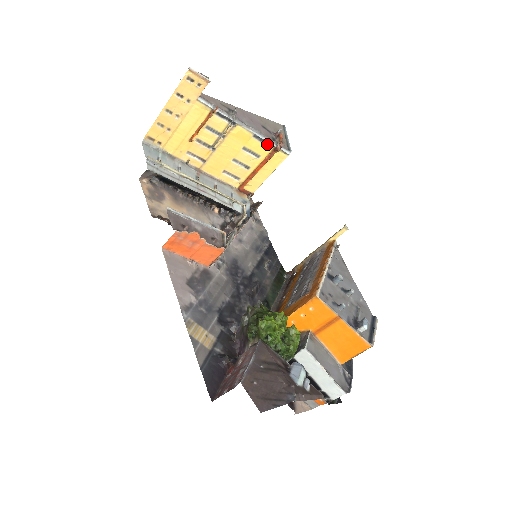
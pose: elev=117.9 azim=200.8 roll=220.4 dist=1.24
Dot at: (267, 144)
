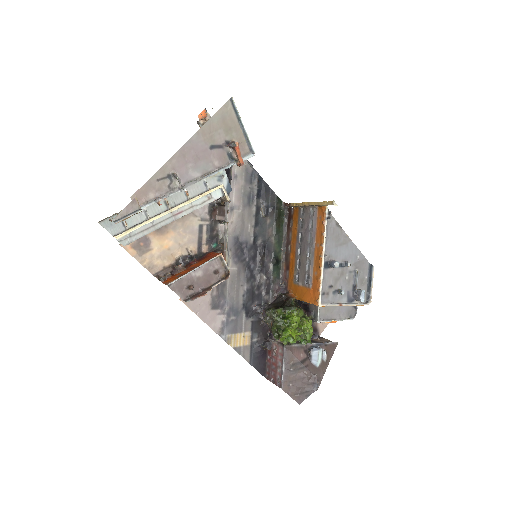
Dot at: (225, 166)
